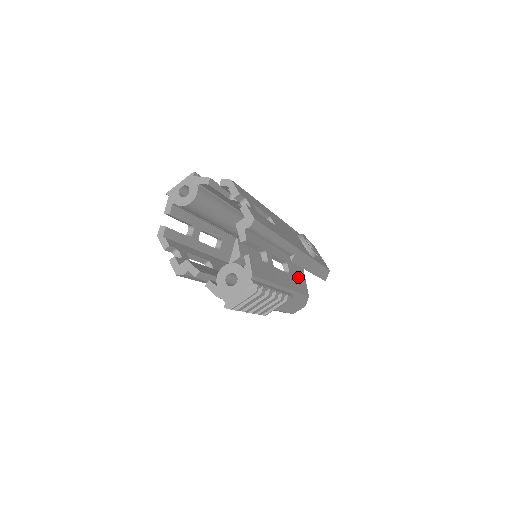
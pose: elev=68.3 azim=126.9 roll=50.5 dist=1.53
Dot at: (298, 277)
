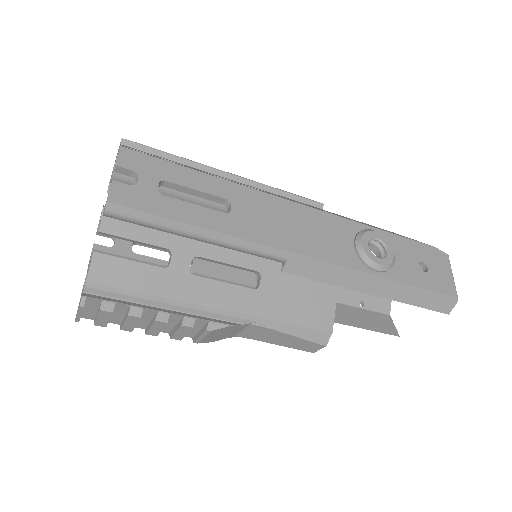
Dot at: (300, 298)
